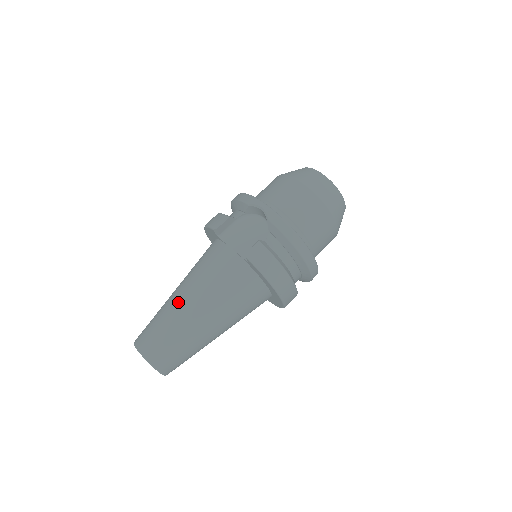
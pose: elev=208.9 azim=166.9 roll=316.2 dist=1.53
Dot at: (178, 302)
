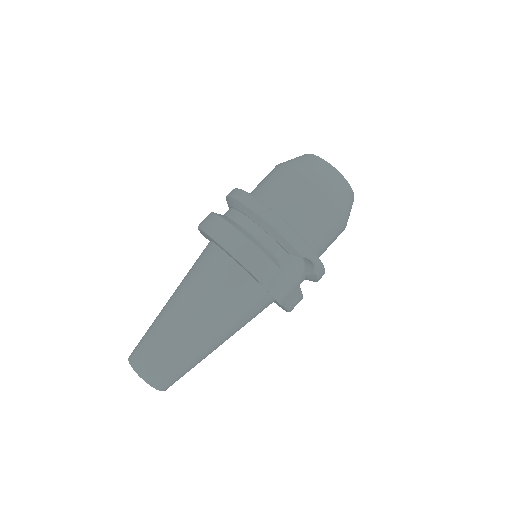
Dot at: (202, 343)
